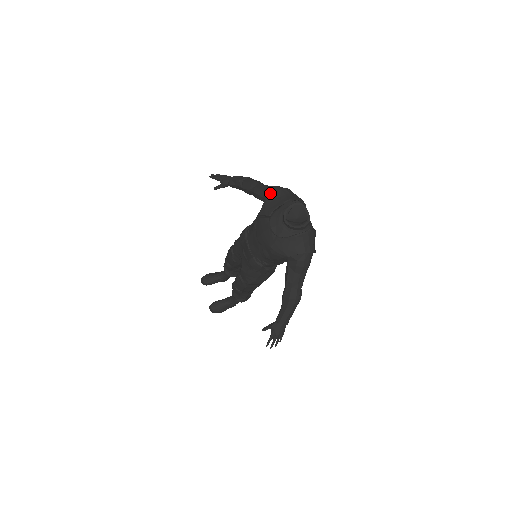
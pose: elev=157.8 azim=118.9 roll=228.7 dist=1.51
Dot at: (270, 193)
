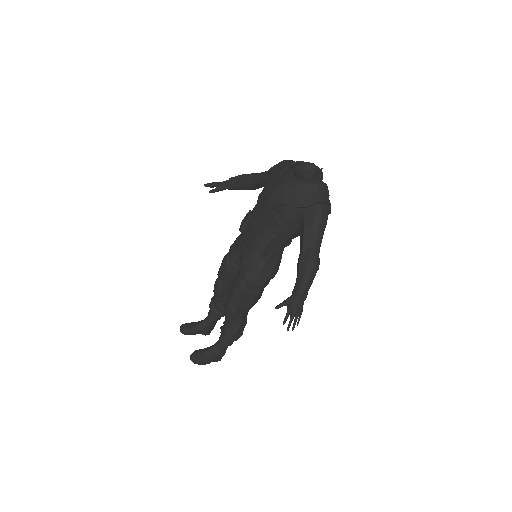
Dot at: occluded
